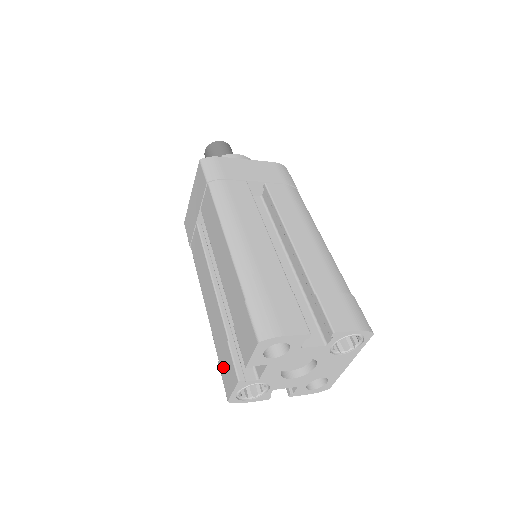
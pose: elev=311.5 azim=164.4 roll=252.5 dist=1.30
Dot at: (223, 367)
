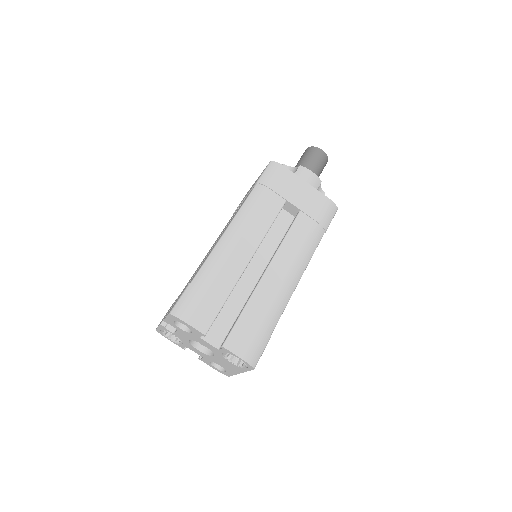
Dot at: occluded
